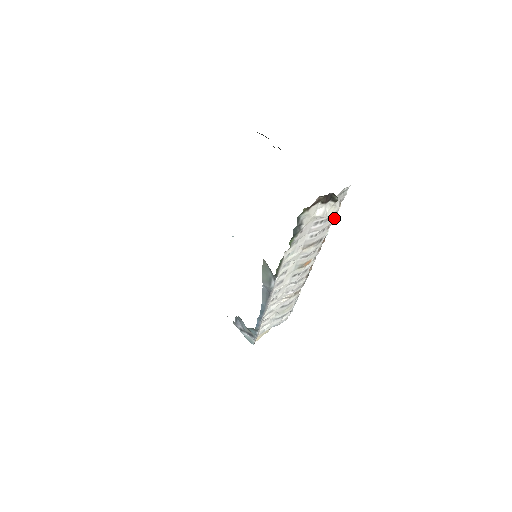
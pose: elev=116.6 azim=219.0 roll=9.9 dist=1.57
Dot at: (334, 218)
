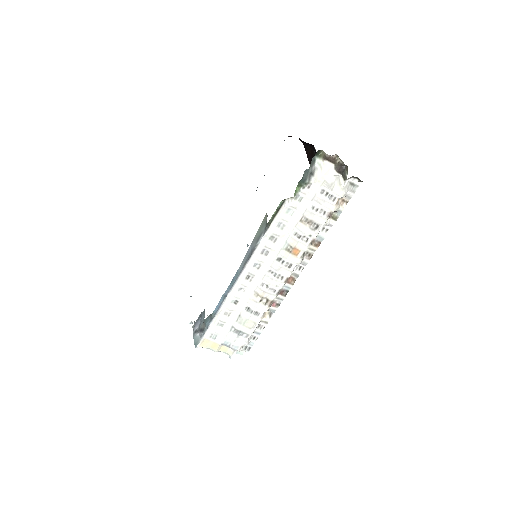
Dot at: (336, 218)
